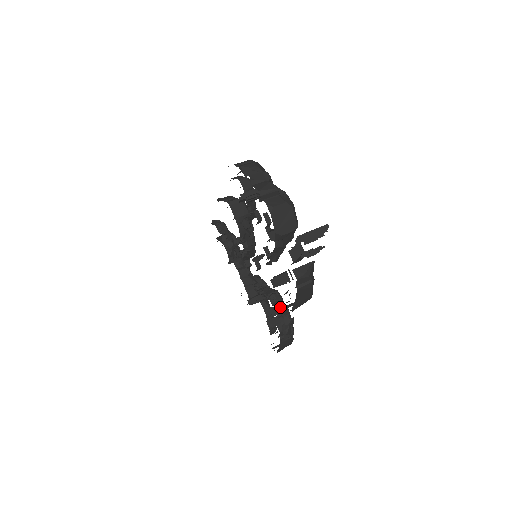
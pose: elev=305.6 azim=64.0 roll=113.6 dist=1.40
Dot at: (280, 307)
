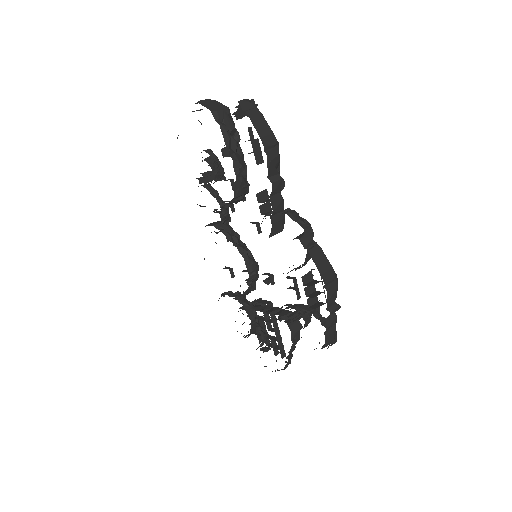
Dot at: occluded
